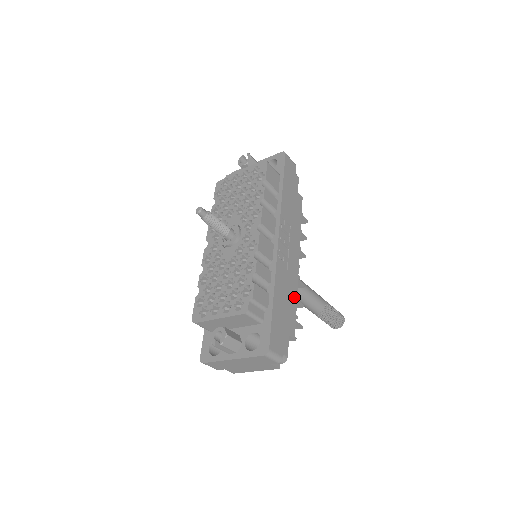
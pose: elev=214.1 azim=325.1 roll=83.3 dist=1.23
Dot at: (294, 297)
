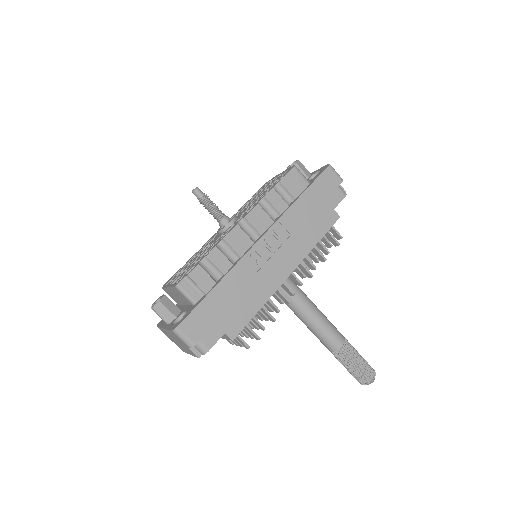
Dot at: (258, 303)
